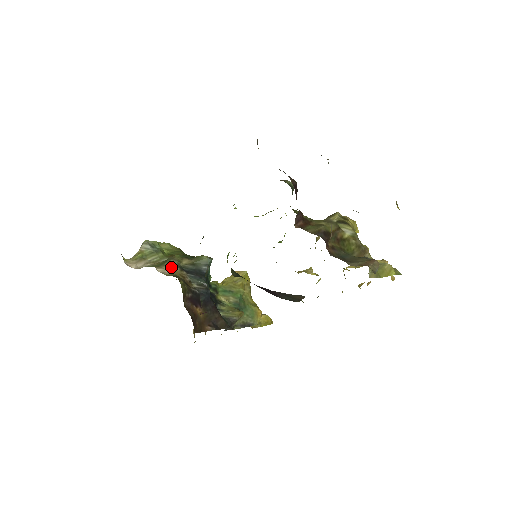
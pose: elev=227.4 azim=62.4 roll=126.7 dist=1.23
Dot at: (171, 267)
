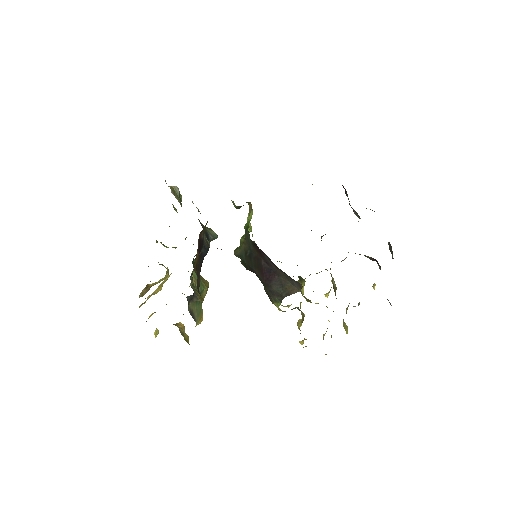
Dot at: occluded
